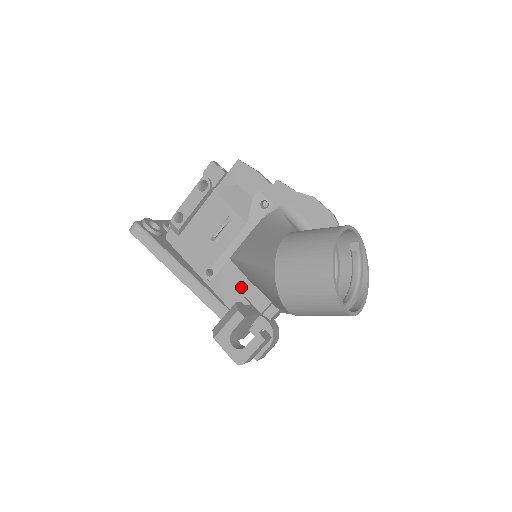
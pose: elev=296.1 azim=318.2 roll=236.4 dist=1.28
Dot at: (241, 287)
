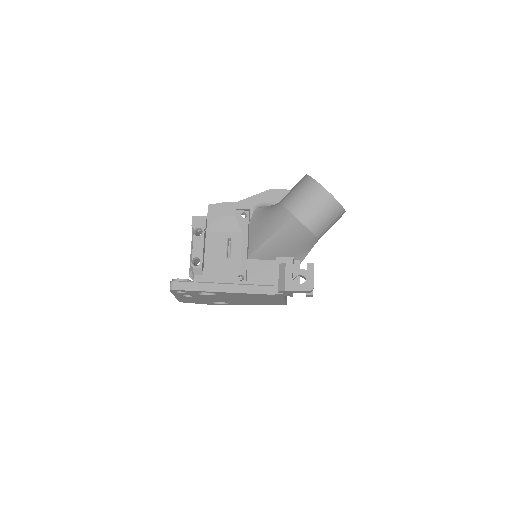
Dot at: (268, 268)
